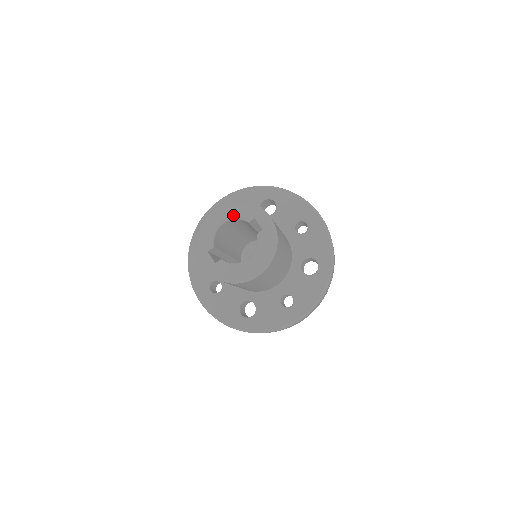
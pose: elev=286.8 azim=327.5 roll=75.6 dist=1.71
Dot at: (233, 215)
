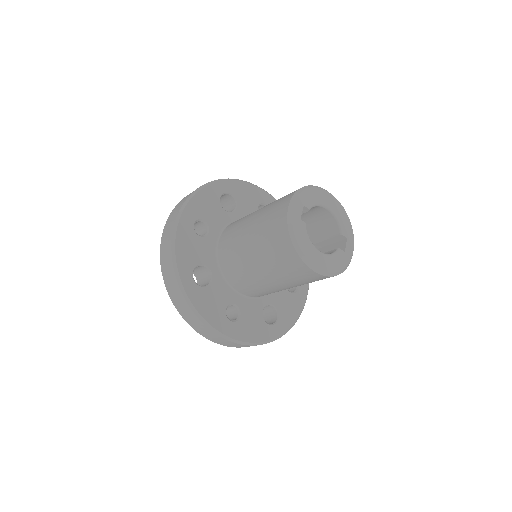
Dot at: (339, 216)
